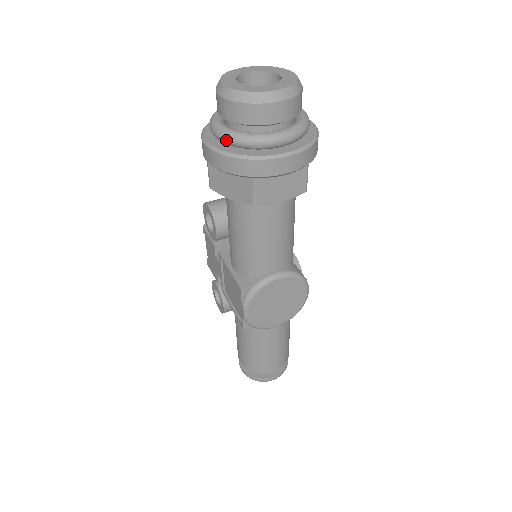
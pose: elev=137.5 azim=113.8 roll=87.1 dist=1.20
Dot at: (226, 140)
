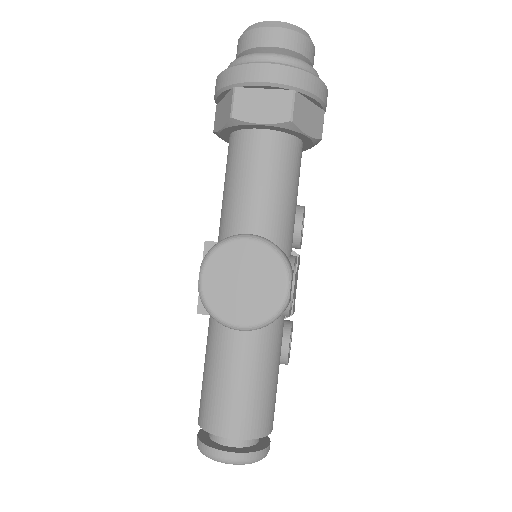
Dot at: occluded
